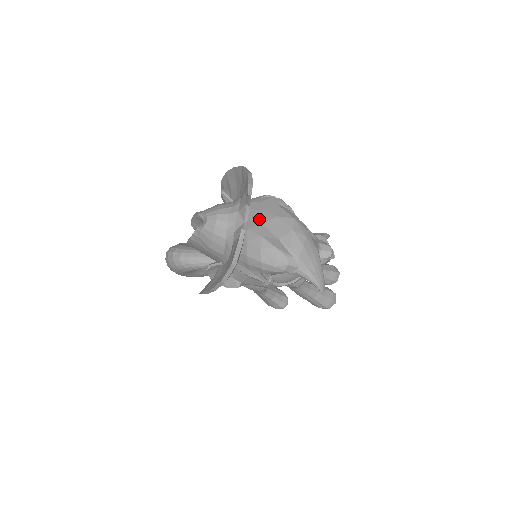
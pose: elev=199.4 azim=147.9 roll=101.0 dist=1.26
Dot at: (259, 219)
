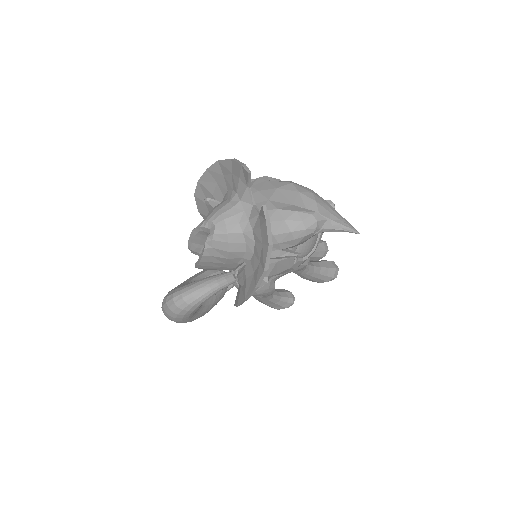
Dot at: (262, 198)
